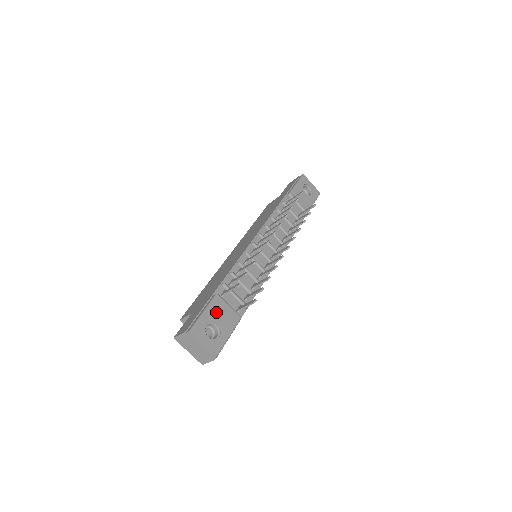
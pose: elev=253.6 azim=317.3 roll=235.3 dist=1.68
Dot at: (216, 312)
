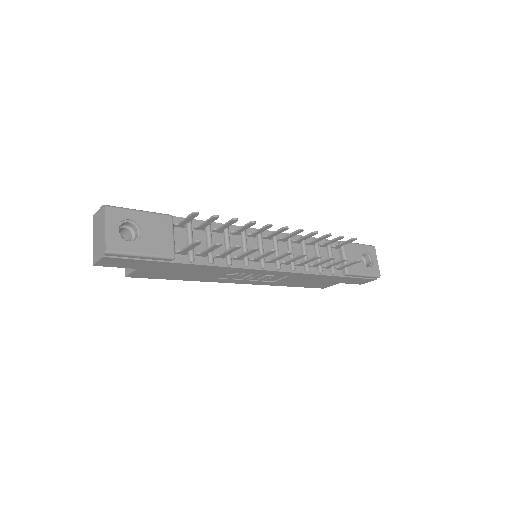
Dot at: (153, 224)
